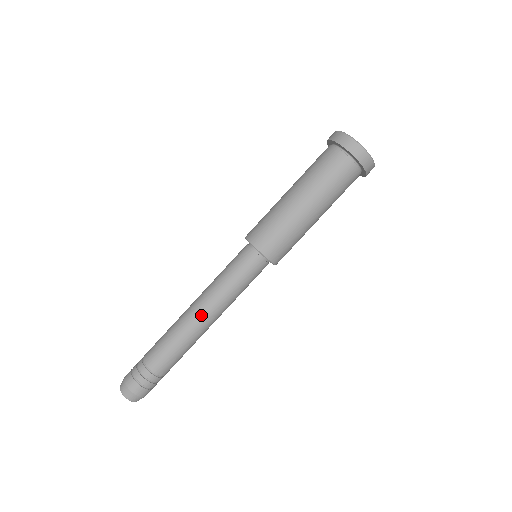
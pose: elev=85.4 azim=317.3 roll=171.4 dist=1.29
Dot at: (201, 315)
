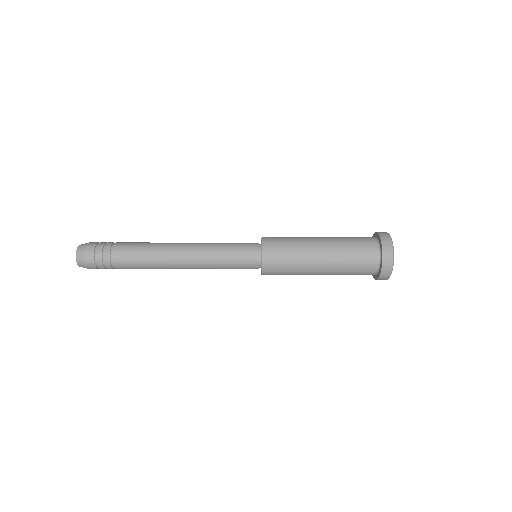
Dot at: (184, 268)
